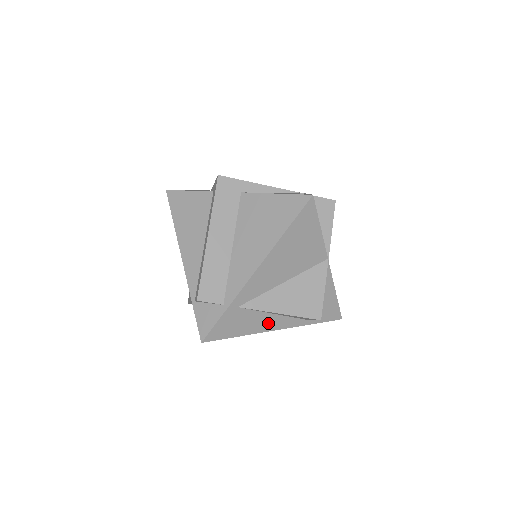
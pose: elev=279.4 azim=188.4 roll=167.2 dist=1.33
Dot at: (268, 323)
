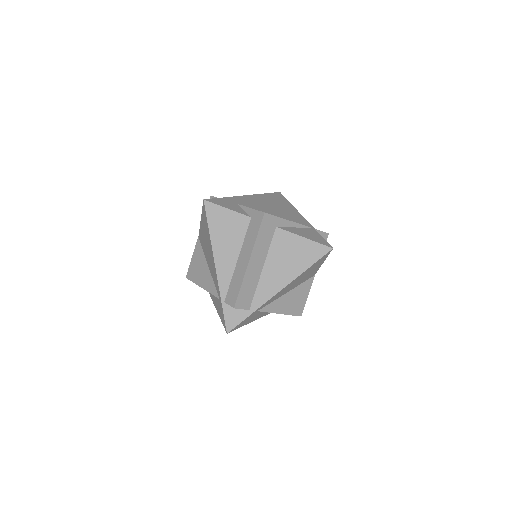
Dot at: (264, 314)
